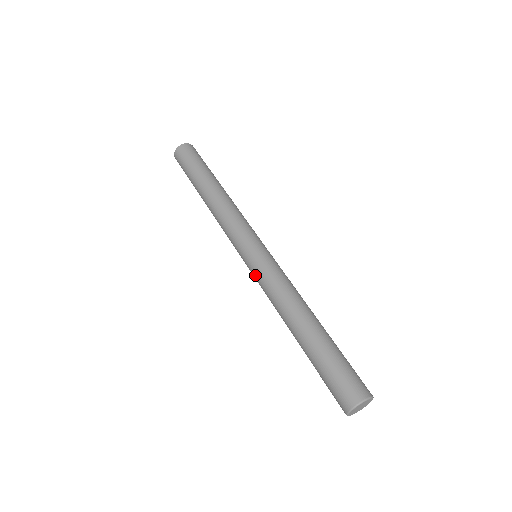
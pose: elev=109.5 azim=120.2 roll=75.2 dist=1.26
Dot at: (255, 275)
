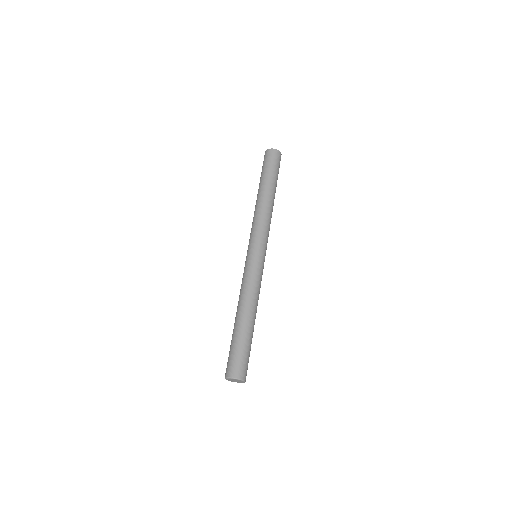
Dot at: (245, 267)
